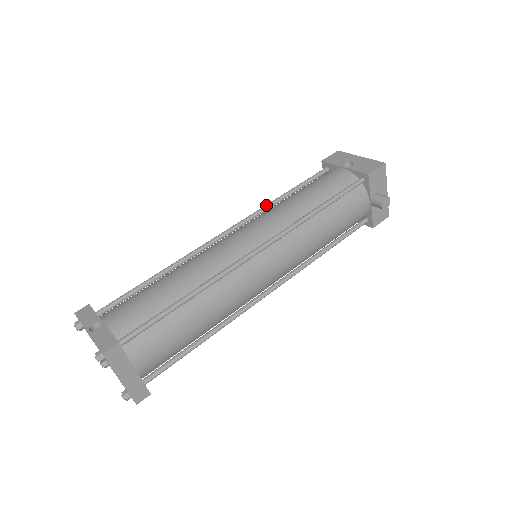
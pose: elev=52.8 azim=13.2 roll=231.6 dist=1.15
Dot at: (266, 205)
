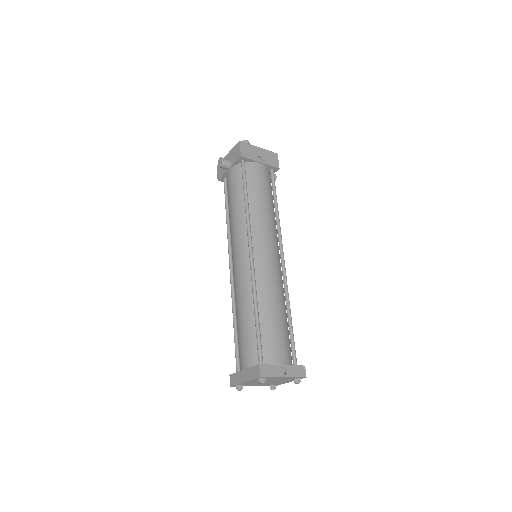
Dot at: (249, 216)
